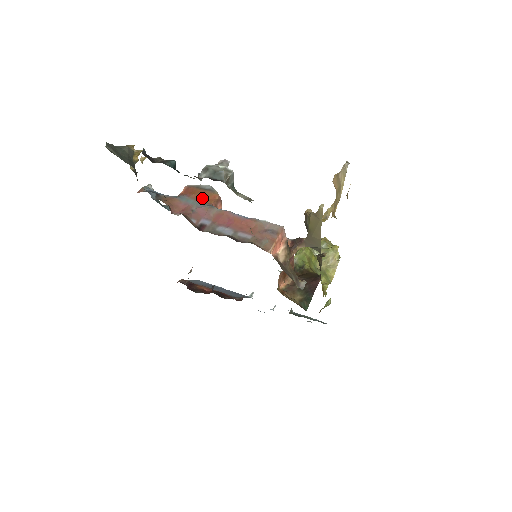
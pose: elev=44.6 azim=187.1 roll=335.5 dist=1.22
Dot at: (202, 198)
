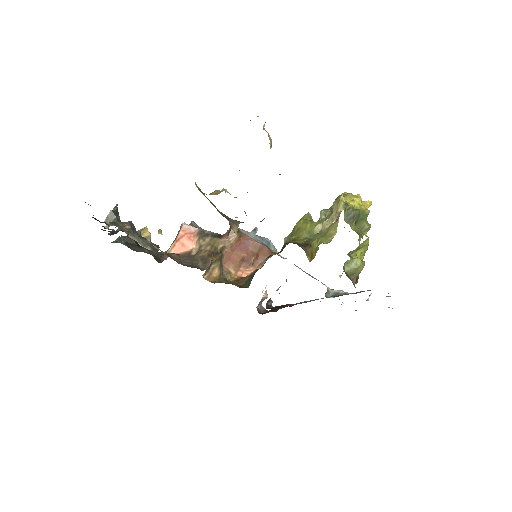
Dot at: occluded
